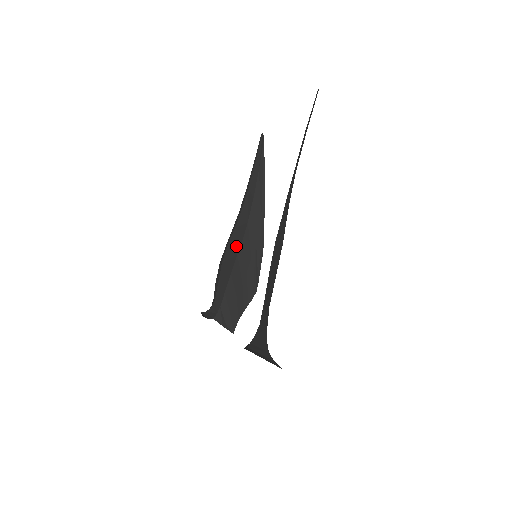
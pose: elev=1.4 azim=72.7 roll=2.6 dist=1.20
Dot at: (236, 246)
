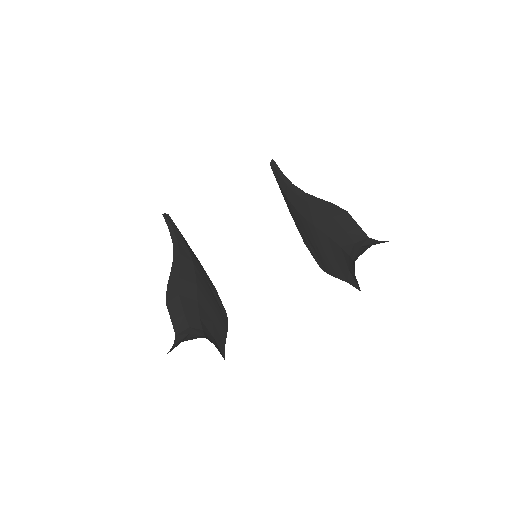
Dot at: (191, 279)
